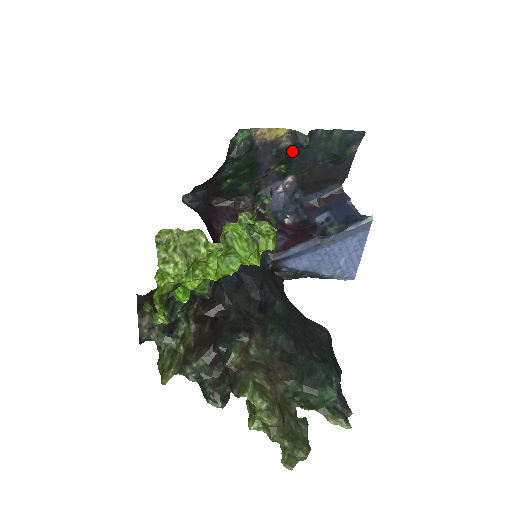
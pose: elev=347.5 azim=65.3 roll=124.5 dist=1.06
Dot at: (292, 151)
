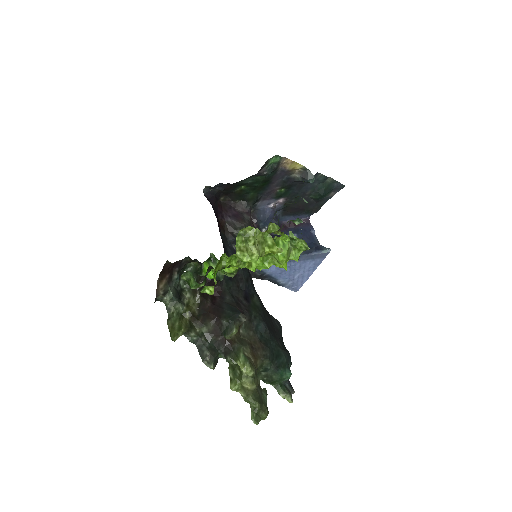
Dot at: (296, 182)
